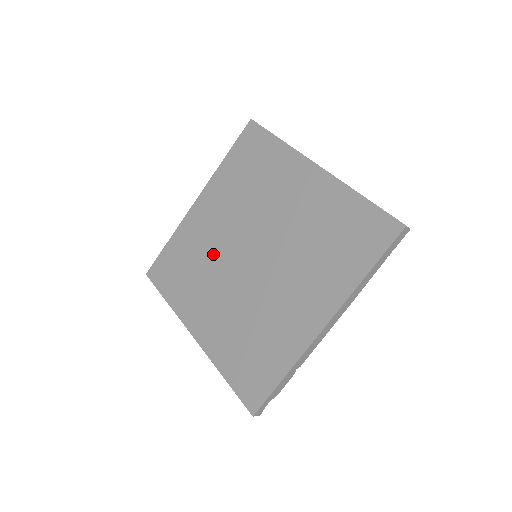
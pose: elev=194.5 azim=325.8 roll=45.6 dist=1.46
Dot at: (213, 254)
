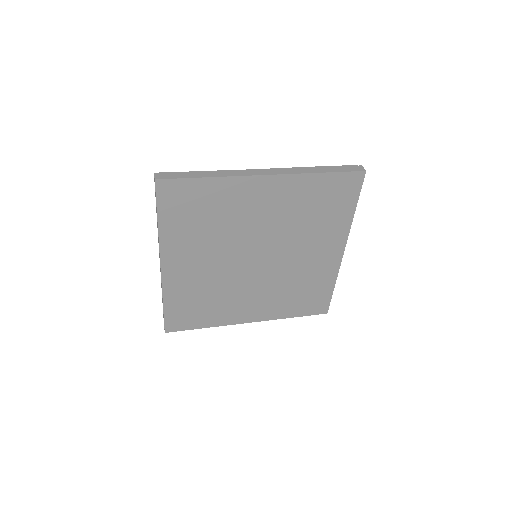
Dot at: (234, 232)
